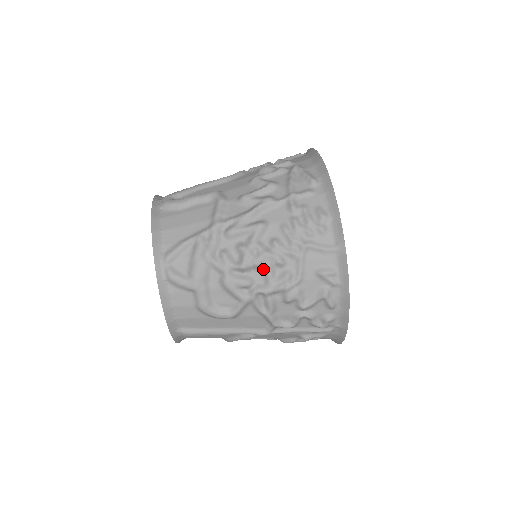
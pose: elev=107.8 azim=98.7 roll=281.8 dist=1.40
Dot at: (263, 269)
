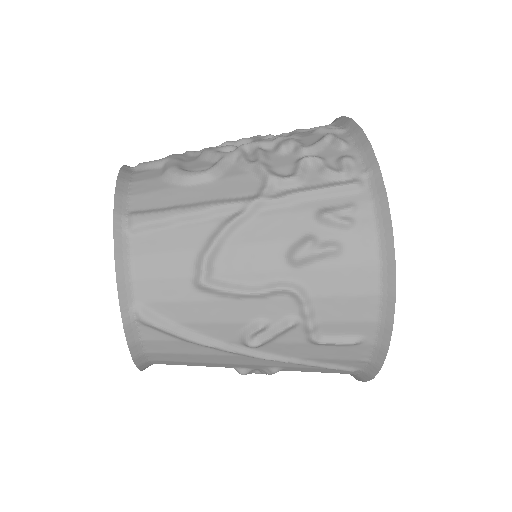
Dot at: occluded
